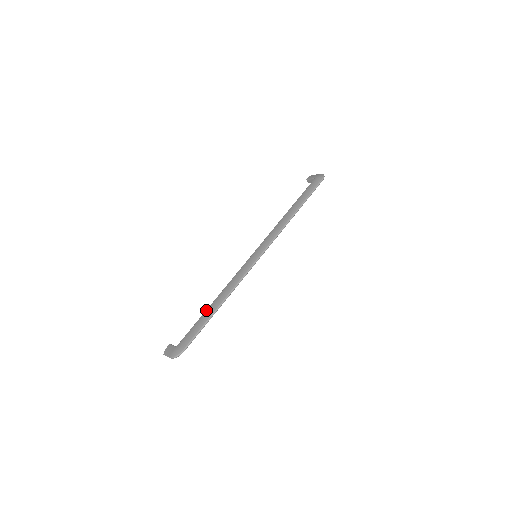
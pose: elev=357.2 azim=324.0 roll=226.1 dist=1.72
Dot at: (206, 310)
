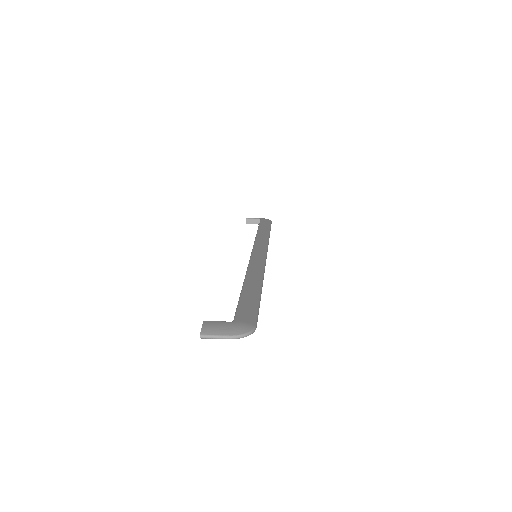
Dot at: (243, 288)
